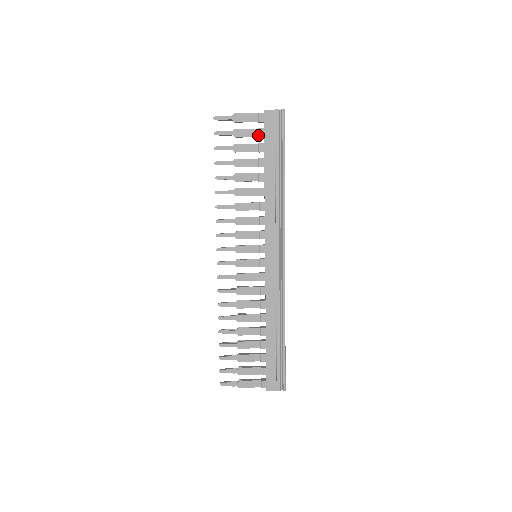
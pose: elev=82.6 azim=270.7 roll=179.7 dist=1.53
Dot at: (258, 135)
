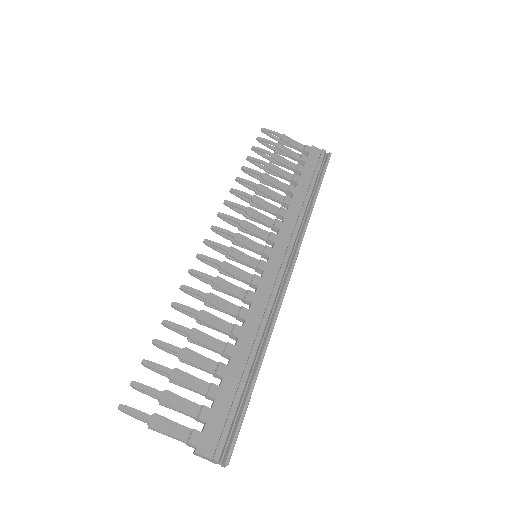
Dot at: (300, 158)
